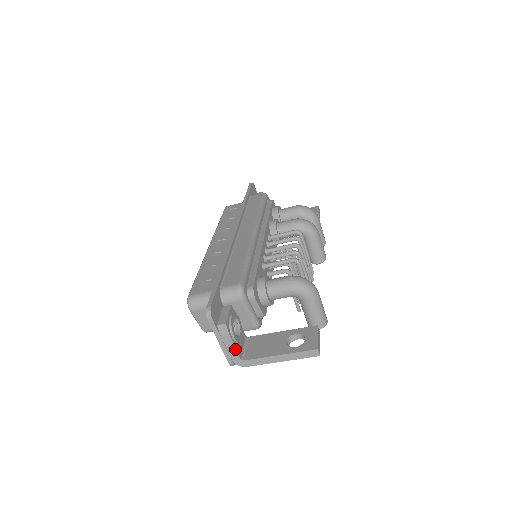
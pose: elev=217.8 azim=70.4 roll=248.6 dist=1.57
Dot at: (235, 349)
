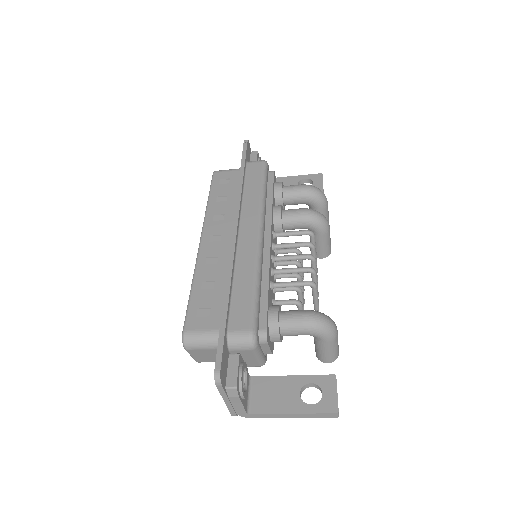
Dot at: (242, 406)
